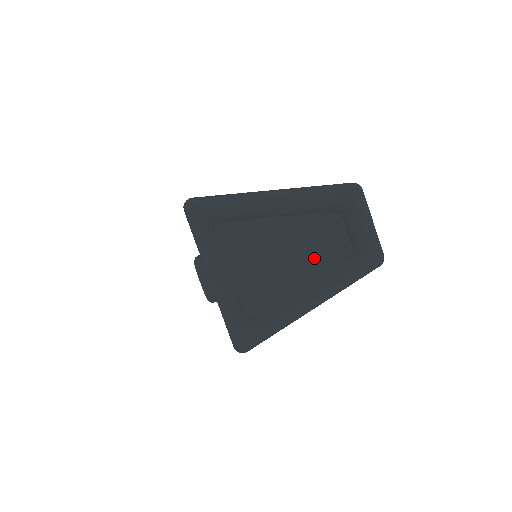
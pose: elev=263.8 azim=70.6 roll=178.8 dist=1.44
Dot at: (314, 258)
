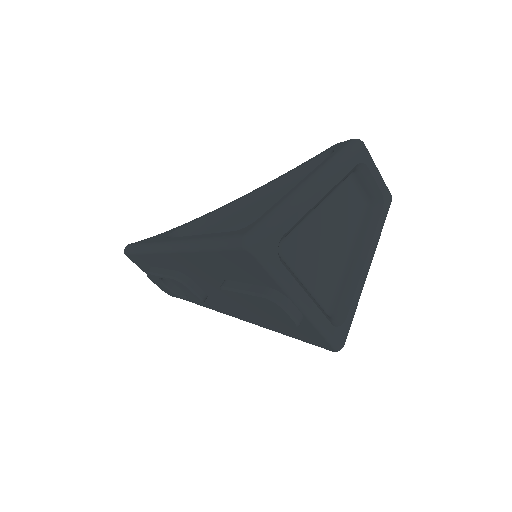
Dot at: (348, 226)
